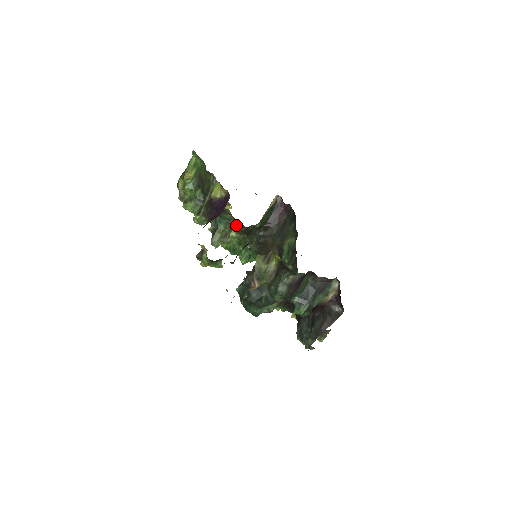
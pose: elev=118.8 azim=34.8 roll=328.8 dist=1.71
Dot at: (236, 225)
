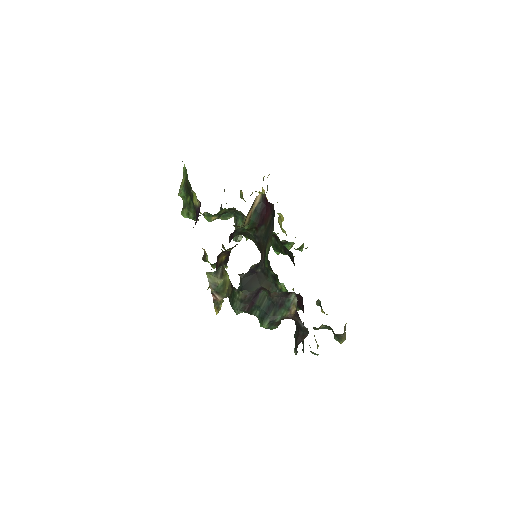
Dot at: occluded
